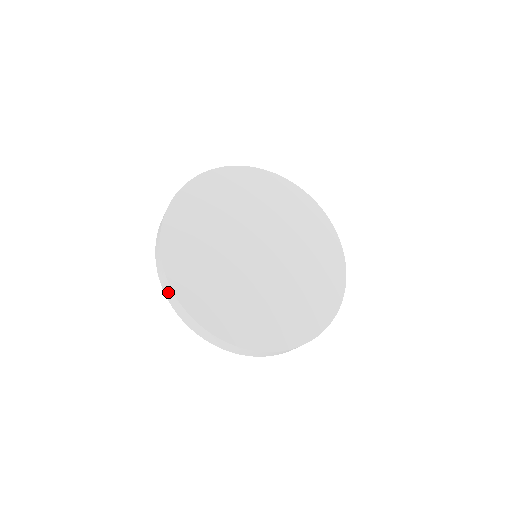
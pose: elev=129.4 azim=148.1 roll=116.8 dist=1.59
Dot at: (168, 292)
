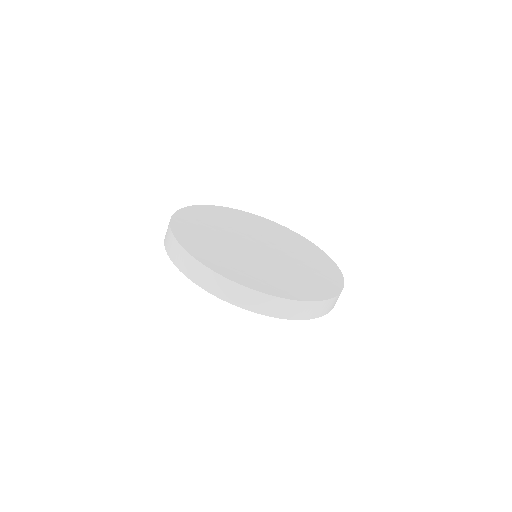
Dot at: (168, 240)
